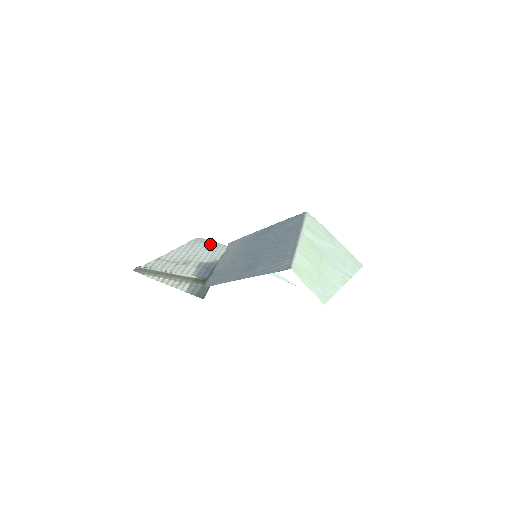
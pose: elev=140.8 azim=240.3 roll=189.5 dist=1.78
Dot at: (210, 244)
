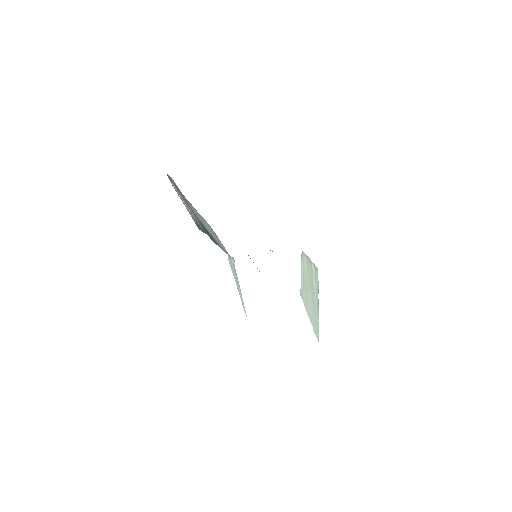
Dot at: (217, 237)
